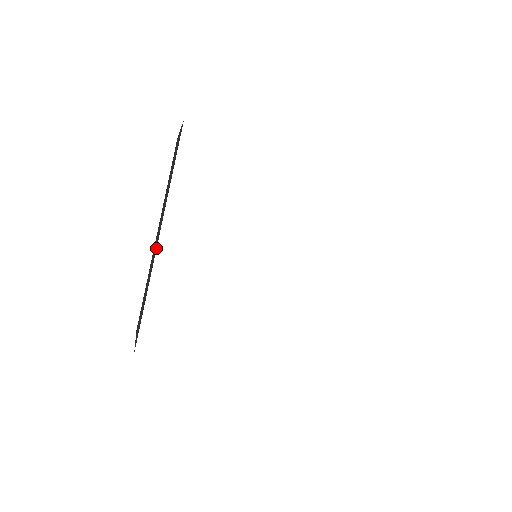
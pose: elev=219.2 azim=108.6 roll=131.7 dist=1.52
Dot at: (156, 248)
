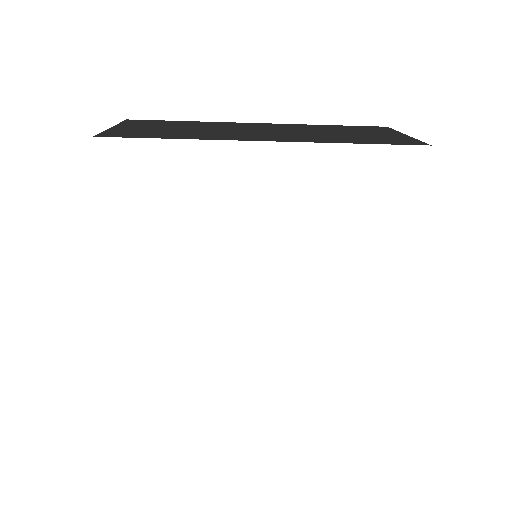
Dot at: occluded
